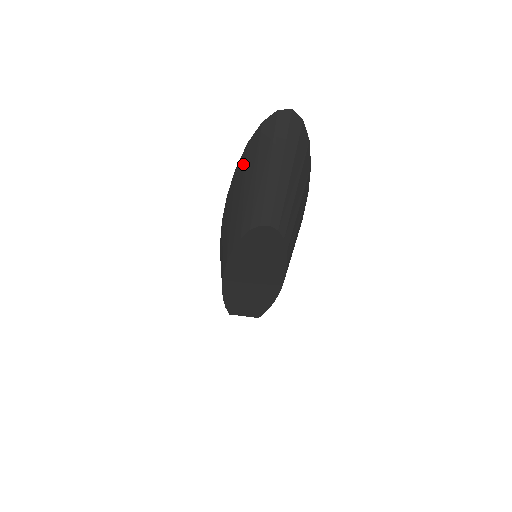
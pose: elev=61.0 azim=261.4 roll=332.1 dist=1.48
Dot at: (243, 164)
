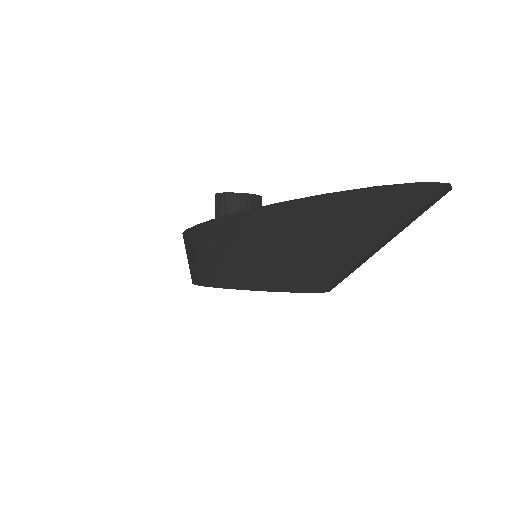
Dot at: (301, 214)
